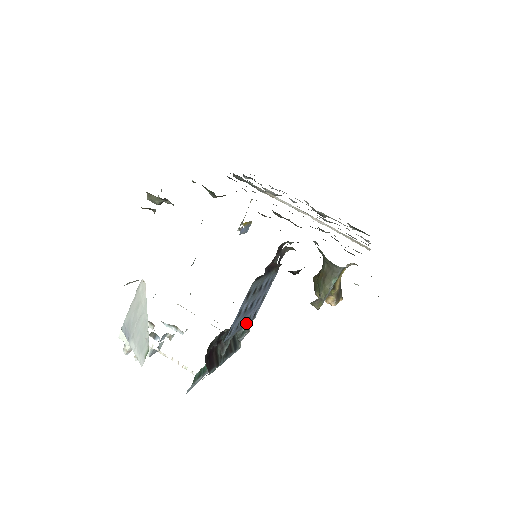
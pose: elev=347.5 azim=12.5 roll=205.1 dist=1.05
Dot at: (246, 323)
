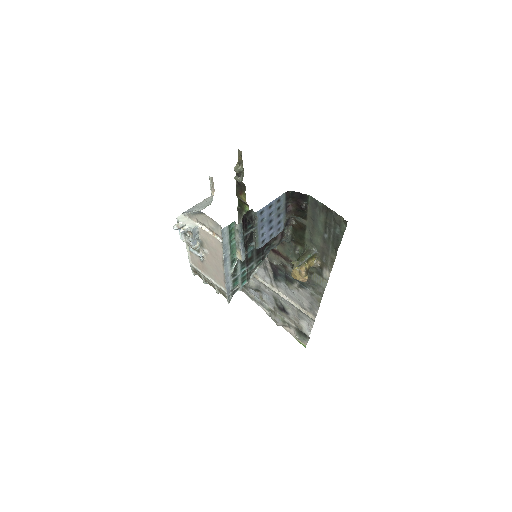
Dot at: (260, 236)
